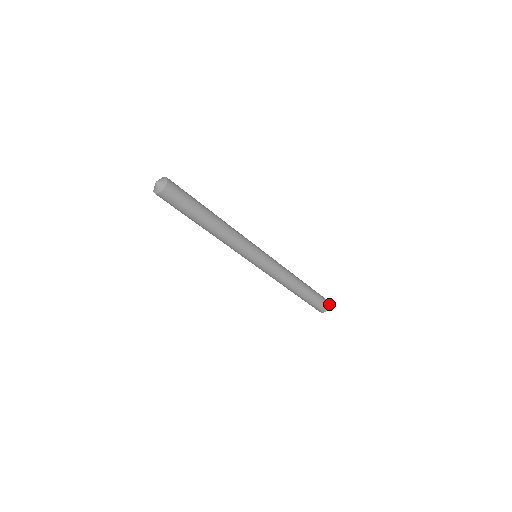
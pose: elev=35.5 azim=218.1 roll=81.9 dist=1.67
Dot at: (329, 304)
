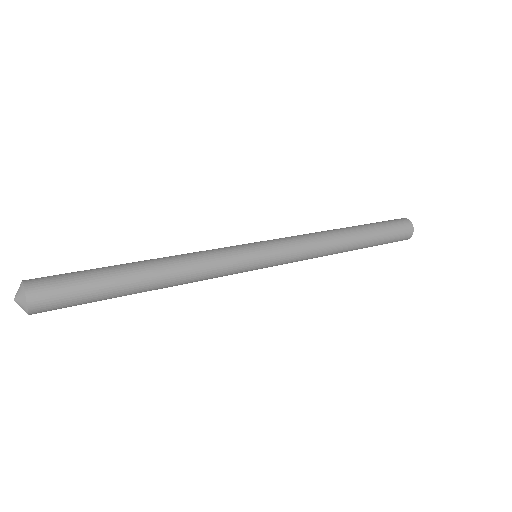
Dot at: (410, 237)
